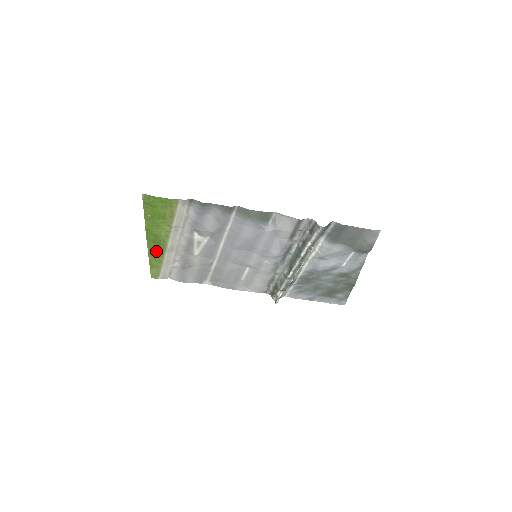
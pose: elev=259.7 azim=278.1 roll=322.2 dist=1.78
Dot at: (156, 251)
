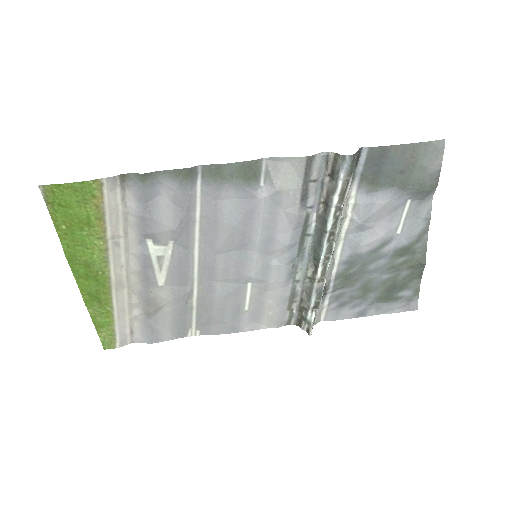
Dot at: (96, 295)
